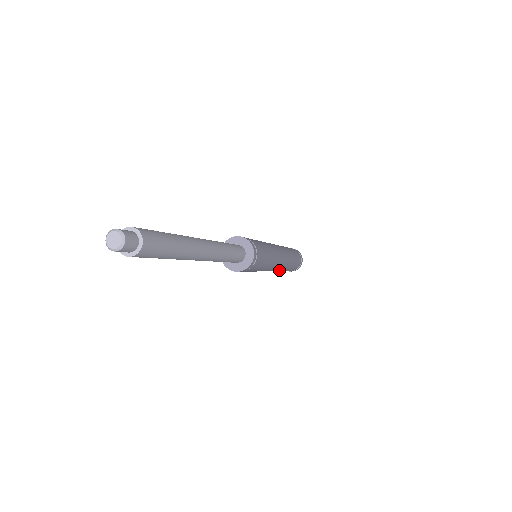
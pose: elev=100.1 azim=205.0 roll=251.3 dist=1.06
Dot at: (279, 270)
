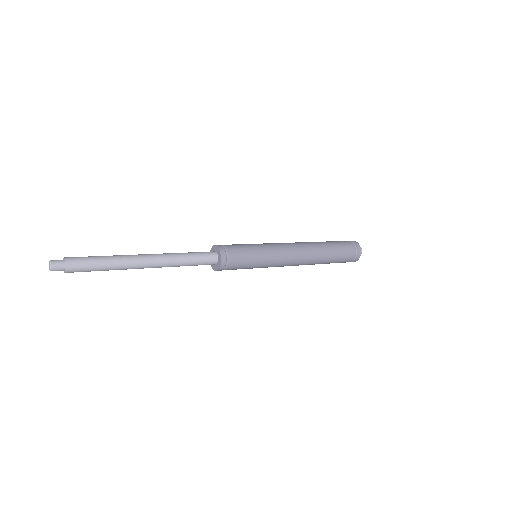
Dot at: occluded
